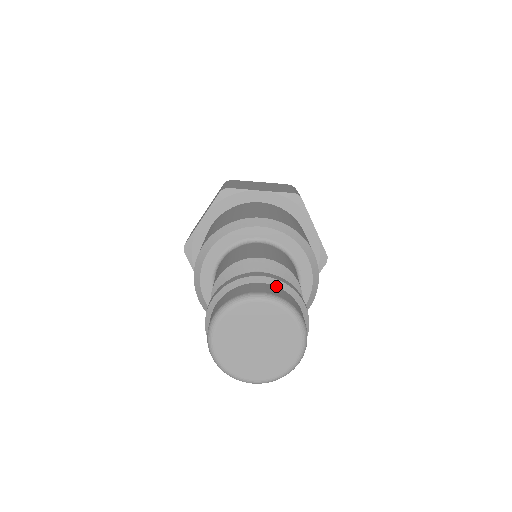
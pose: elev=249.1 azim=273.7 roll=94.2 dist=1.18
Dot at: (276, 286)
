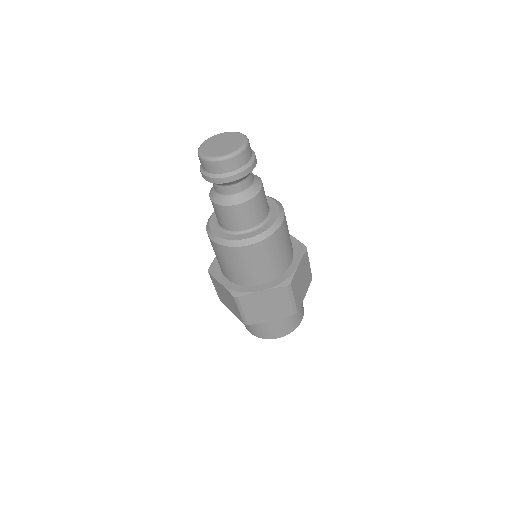
Dot at: occluded
